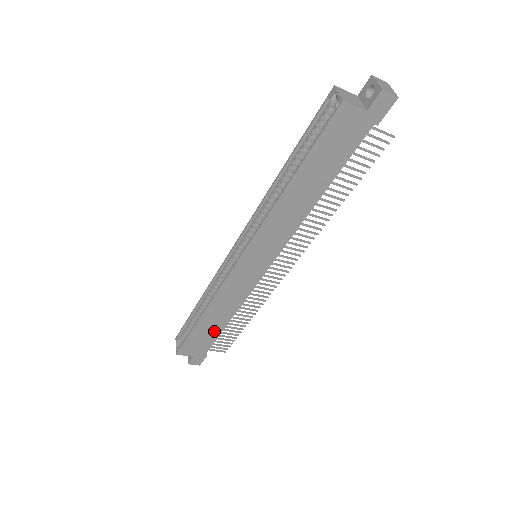
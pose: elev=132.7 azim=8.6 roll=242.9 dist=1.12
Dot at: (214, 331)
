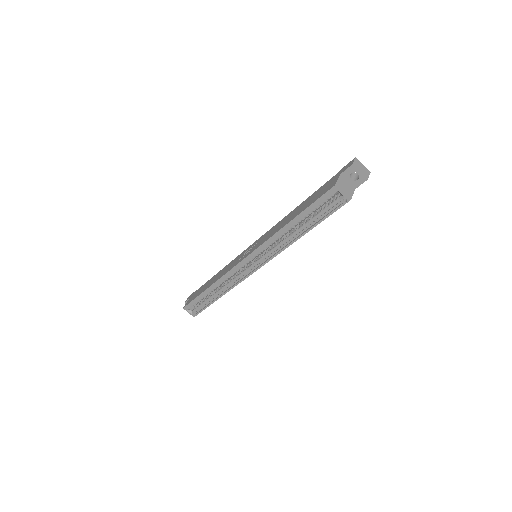
Dot at: occluded
